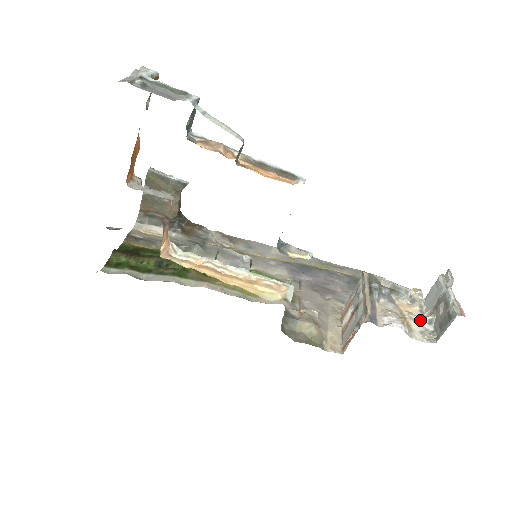
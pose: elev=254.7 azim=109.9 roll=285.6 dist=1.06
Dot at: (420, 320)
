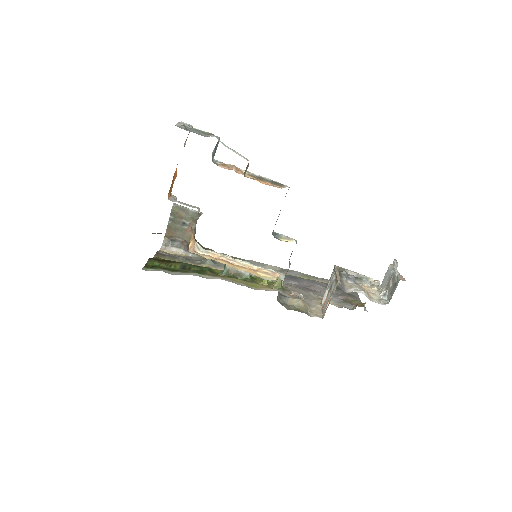
Dot at: (378, 294)
